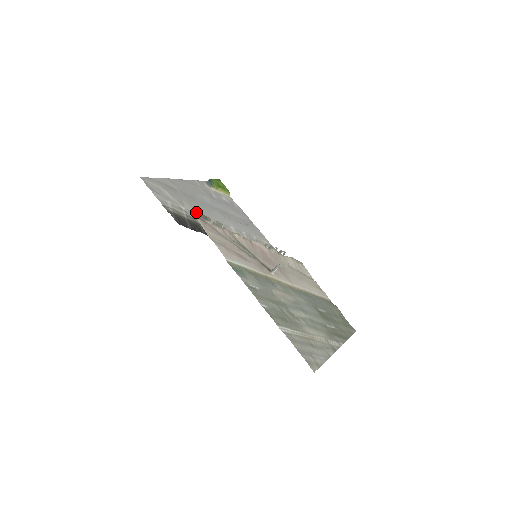
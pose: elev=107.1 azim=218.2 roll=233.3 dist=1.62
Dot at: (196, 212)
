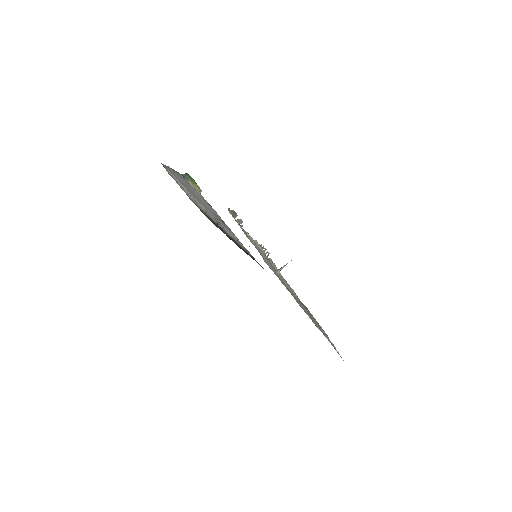
Dot at: (203, 207)
